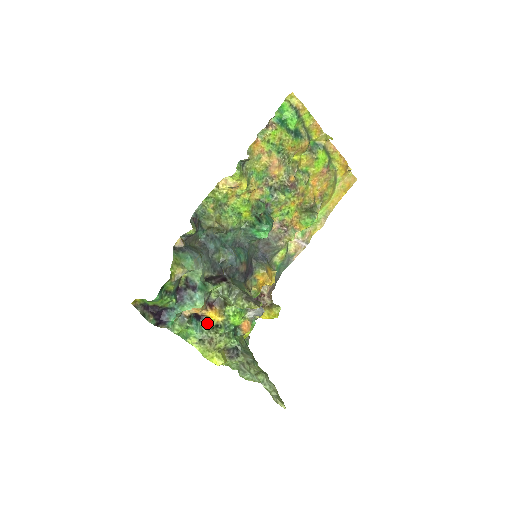
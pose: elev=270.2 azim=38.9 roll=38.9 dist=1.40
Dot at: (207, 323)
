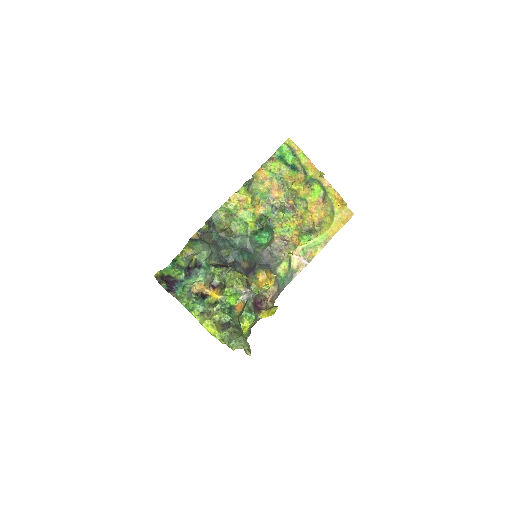
Dot at: (209, 301)
